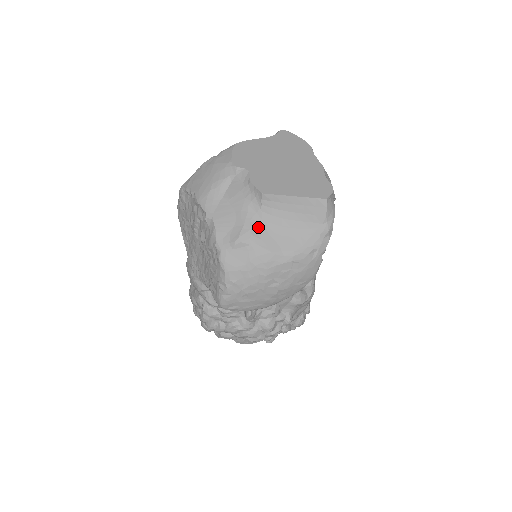
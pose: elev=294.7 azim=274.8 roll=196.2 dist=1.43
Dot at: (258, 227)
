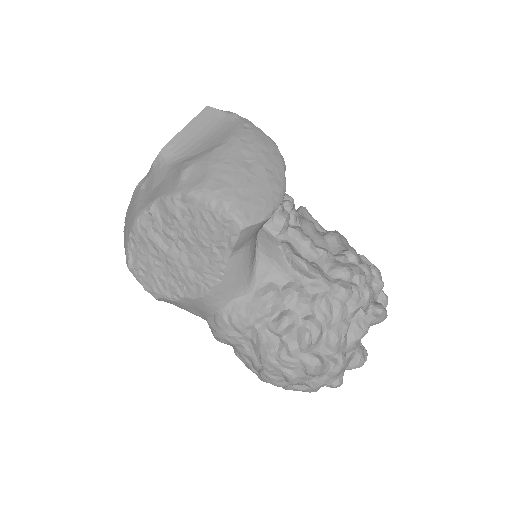
Dot at: (188, 159)
